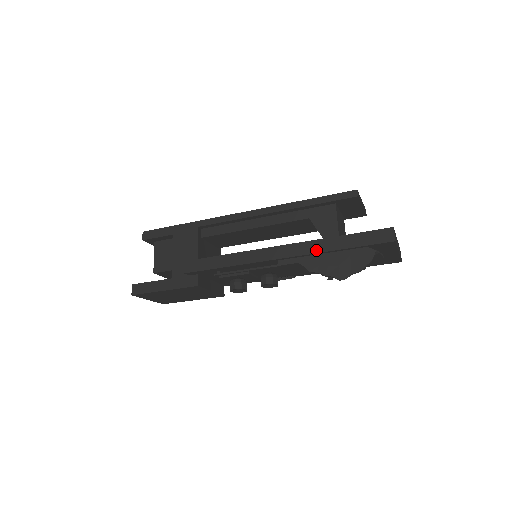
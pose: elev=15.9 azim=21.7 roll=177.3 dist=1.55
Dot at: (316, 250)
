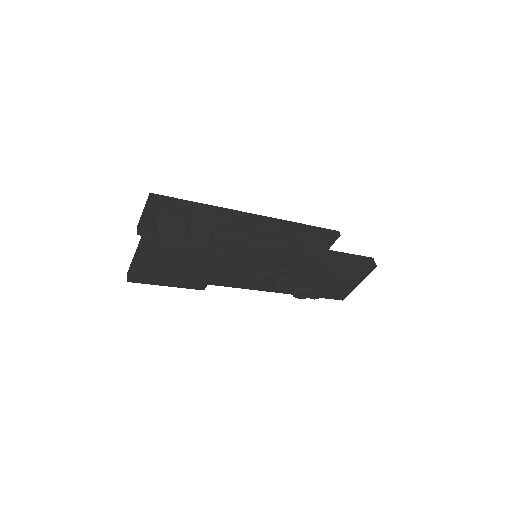
Dot at: (328, 256)
